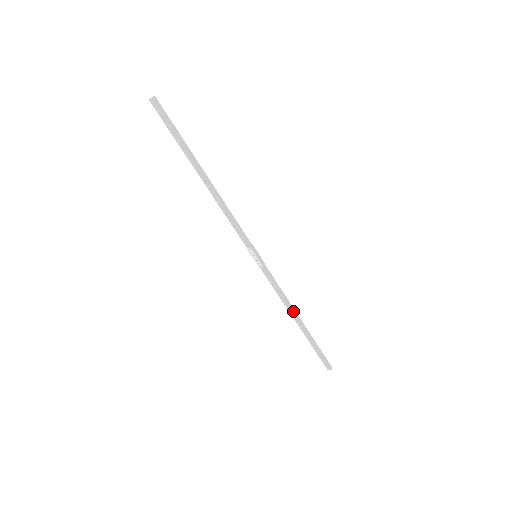
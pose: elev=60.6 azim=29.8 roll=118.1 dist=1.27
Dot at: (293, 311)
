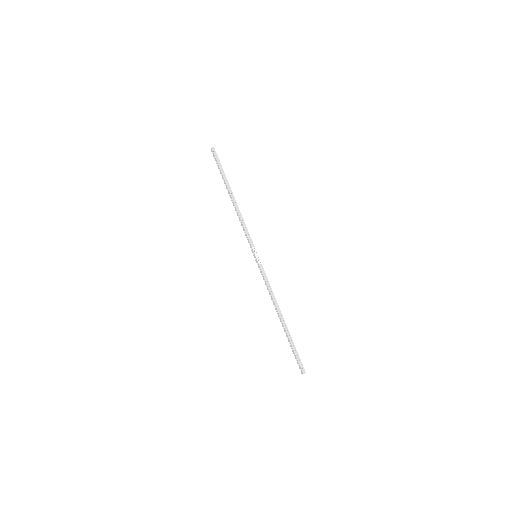
Dot at: (278, 306)
